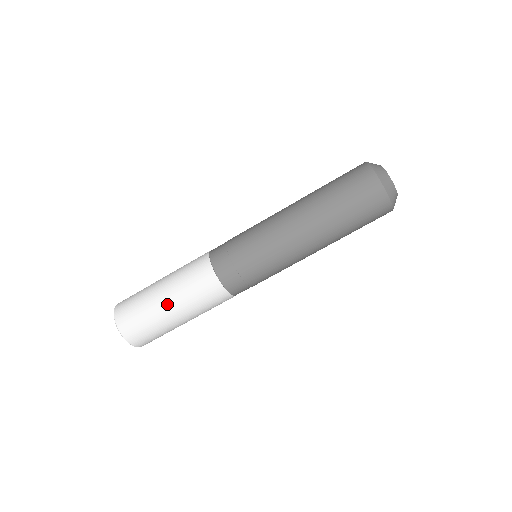
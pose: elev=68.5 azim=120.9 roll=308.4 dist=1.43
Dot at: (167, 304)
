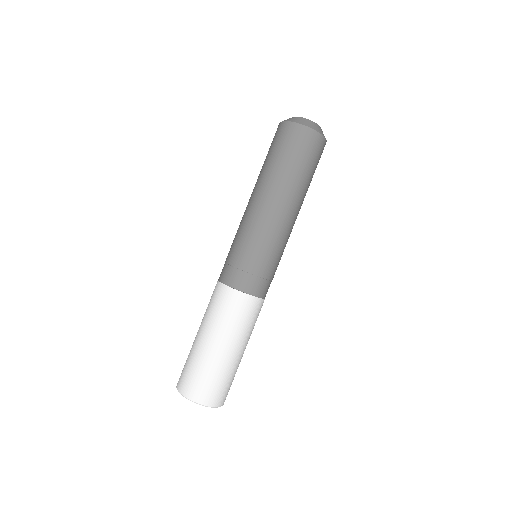
Dot at: (213, 344)
